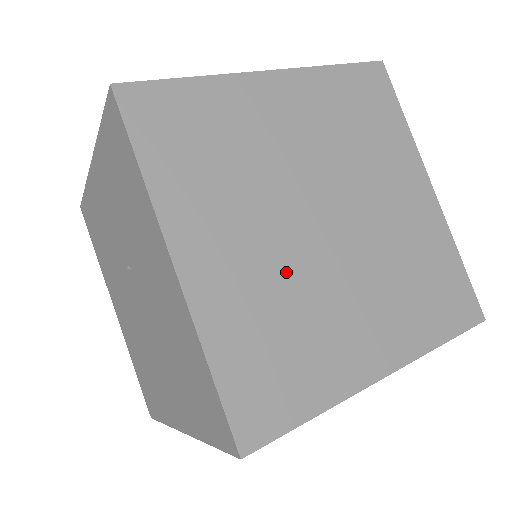
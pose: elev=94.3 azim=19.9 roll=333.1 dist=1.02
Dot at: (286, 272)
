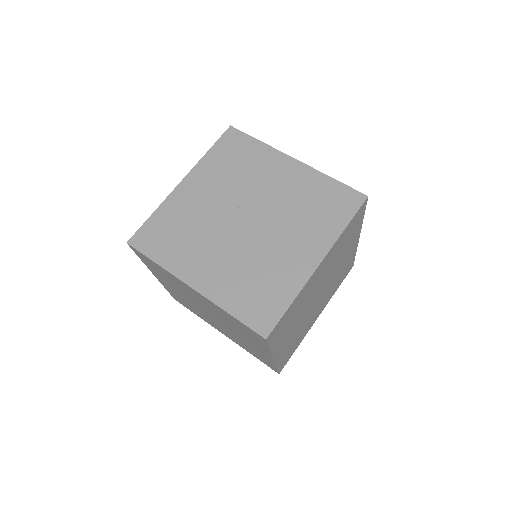
Dot at: occluded
